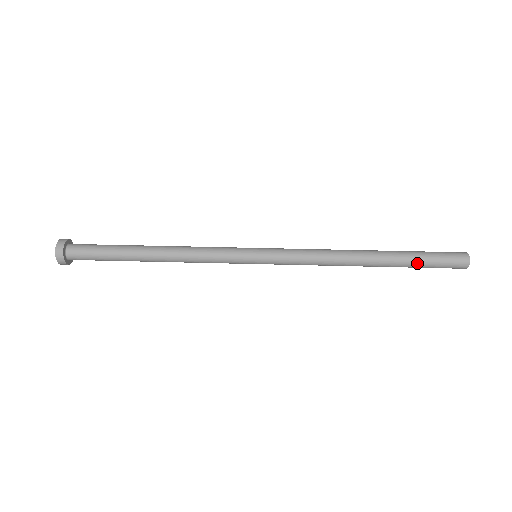
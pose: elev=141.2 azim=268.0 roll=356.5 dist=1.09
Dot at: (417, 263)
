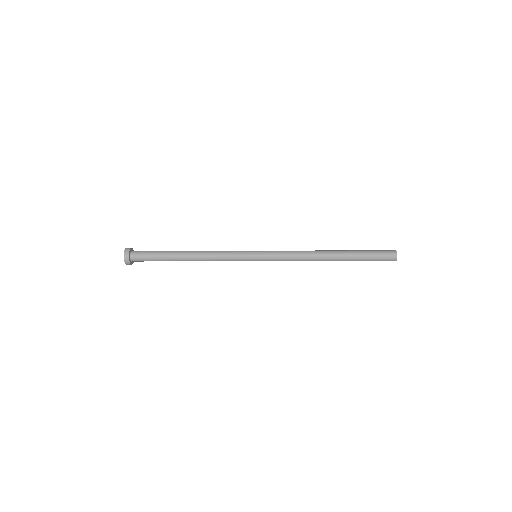
Dot at: (362, 251)
